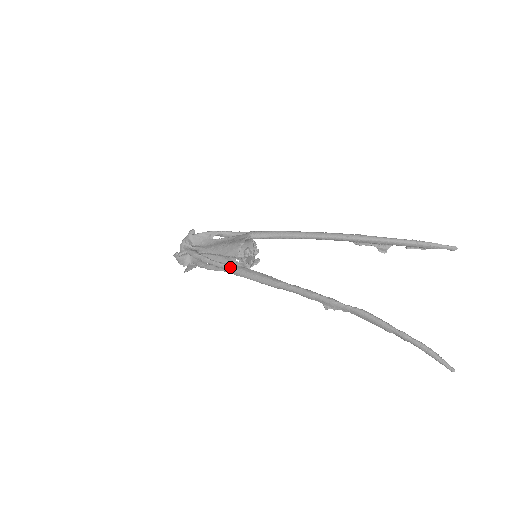
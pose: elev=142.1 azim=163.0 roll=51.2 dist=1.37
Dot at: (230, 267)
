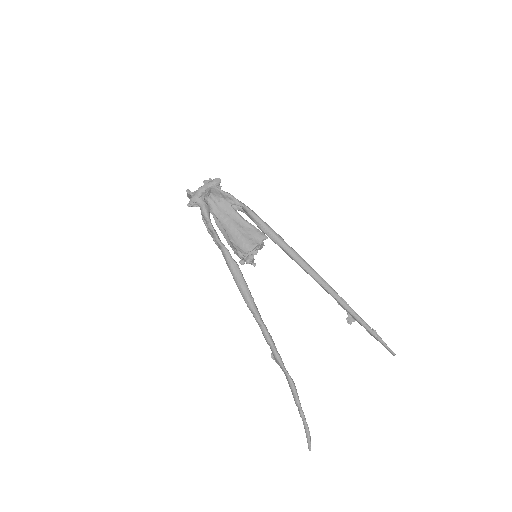
Dot at: (228, 257)
